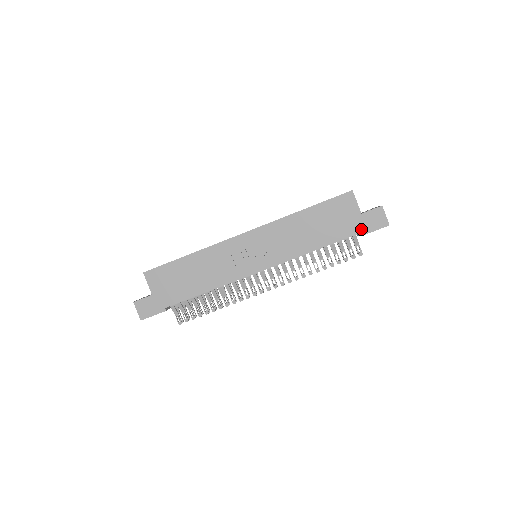
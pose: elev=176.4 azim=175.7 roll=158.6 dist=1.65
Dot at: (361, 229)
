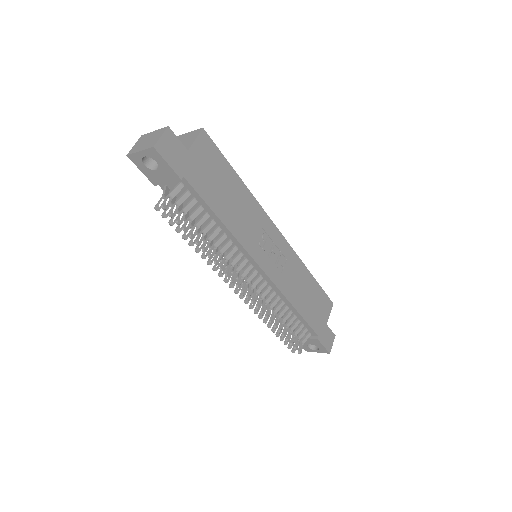
Dot at: (320, 334)
